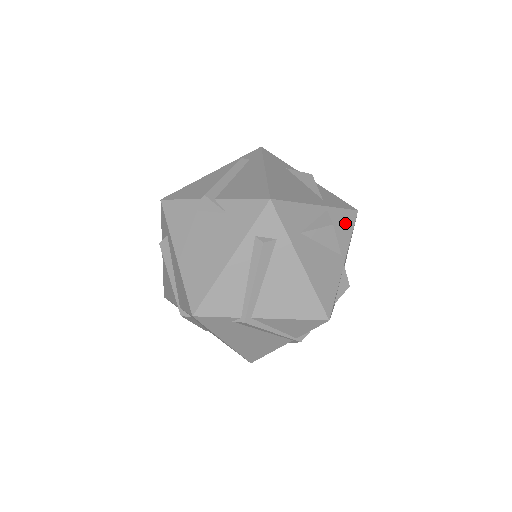
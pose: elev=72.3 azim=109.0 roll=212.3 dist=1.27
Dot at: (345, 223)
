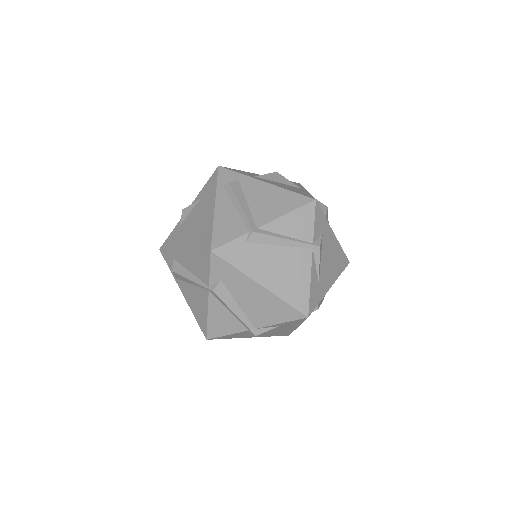
Dot at: occluded
